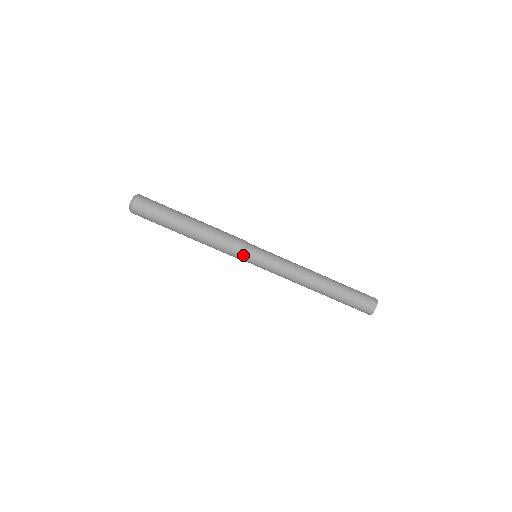
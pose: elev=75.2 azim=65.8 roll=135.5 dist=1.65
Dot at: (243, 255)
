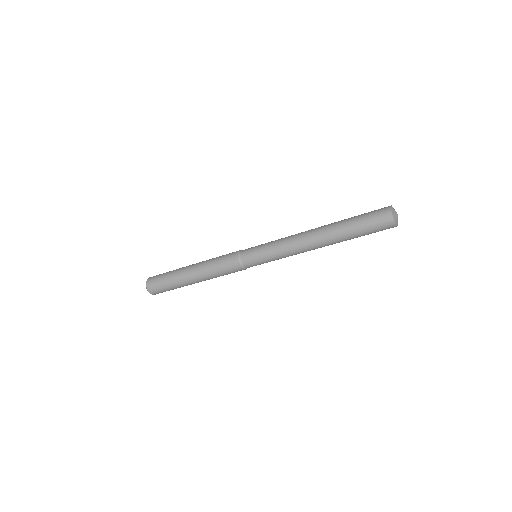
Dot at: (246, 268)
